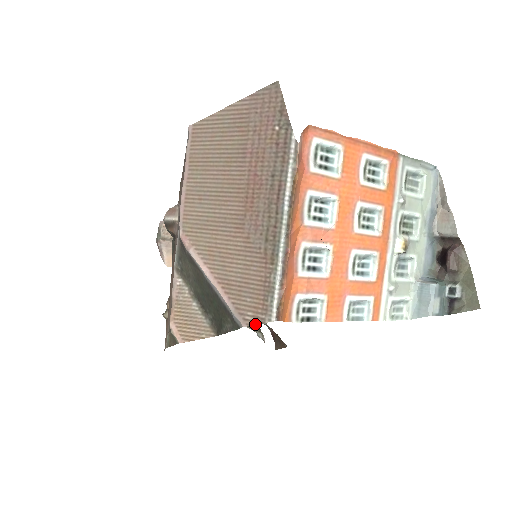
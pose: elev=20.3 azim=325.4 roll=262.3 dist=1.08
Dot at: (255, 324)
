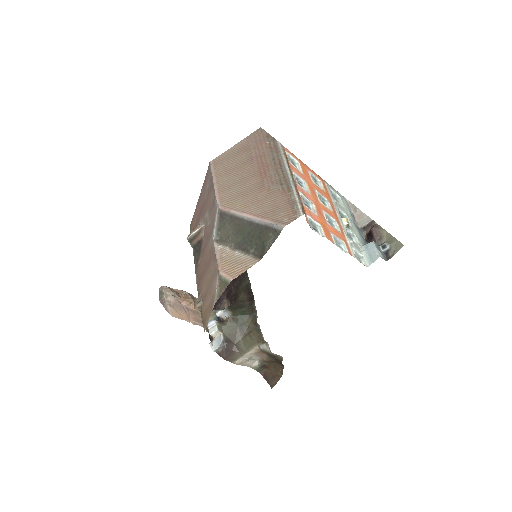
Dot at: occluded
